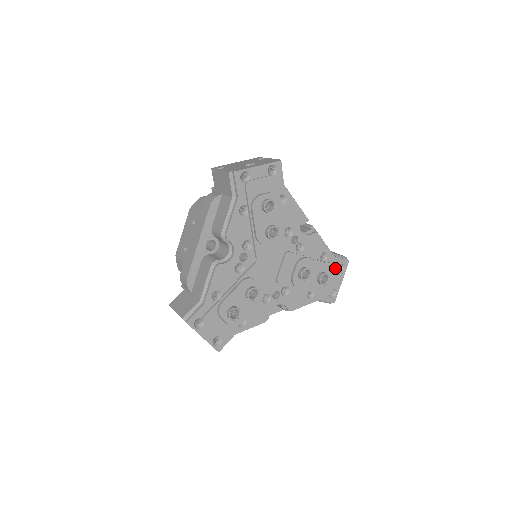
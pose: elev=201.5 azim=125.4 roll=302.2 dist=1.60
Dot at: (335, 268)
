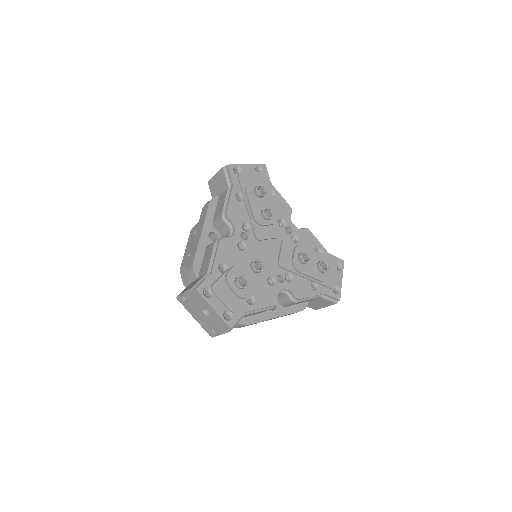
Dot at: (332, 263)
